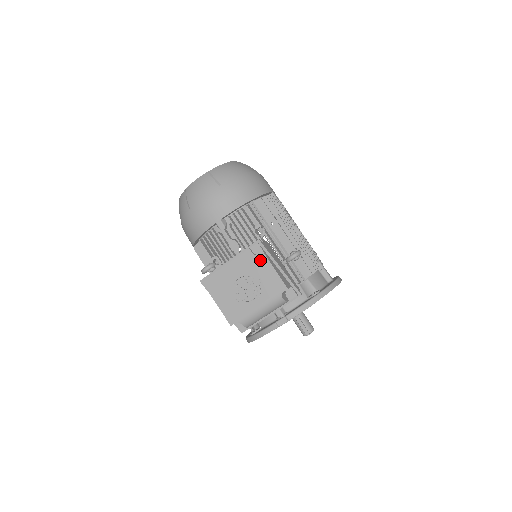
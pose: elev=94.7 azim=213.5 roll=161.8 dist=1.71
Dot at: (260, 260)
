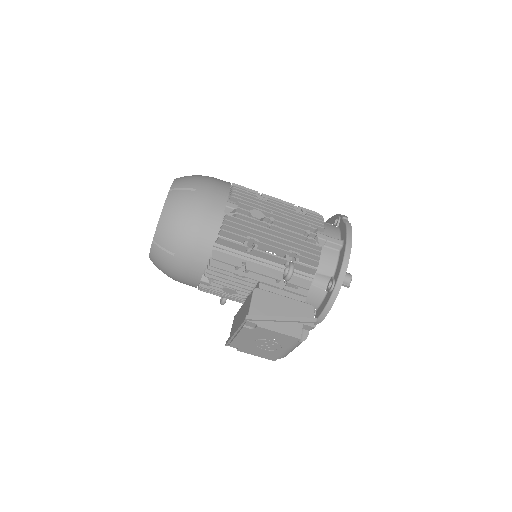
Dot at: (260, 331)
